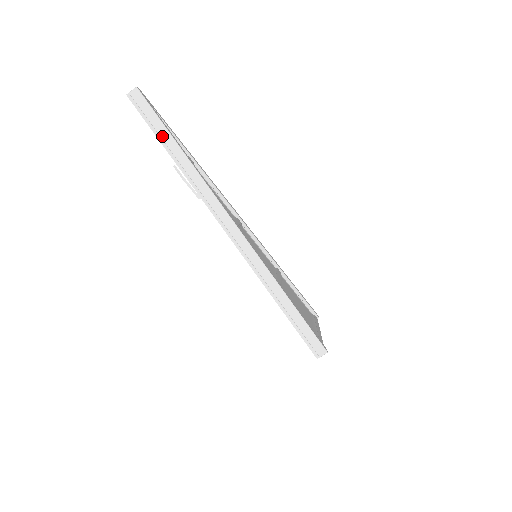
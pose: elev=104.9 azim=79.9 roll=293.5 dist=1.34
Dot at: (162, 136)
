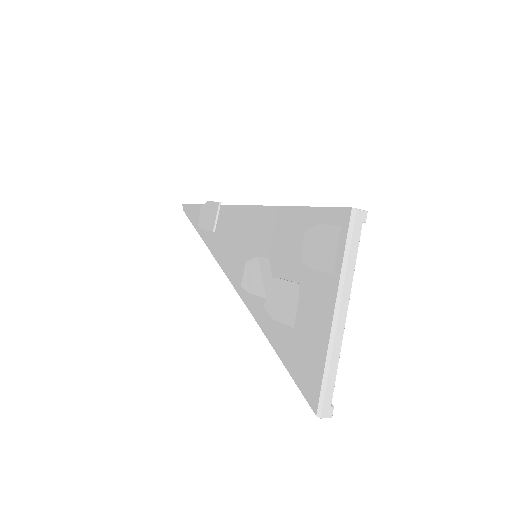
Dot at: occluded
